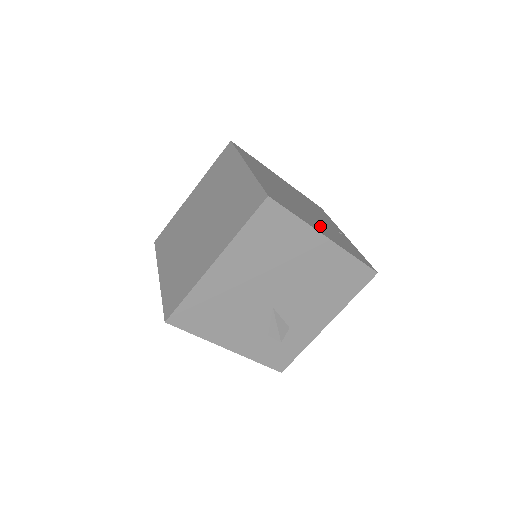
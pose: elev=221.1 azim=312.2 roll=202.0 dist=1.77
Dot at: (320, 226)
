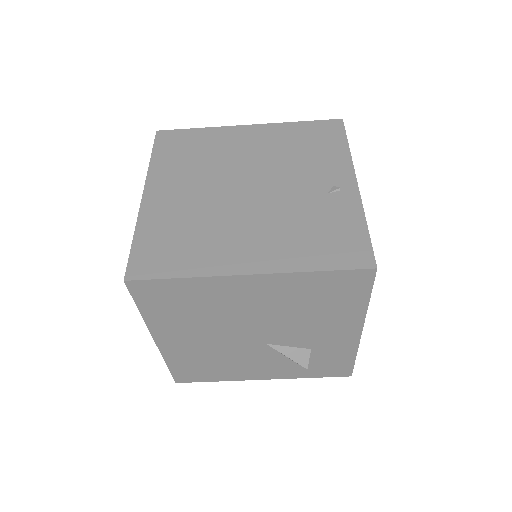
Dot at: (255, 239)
